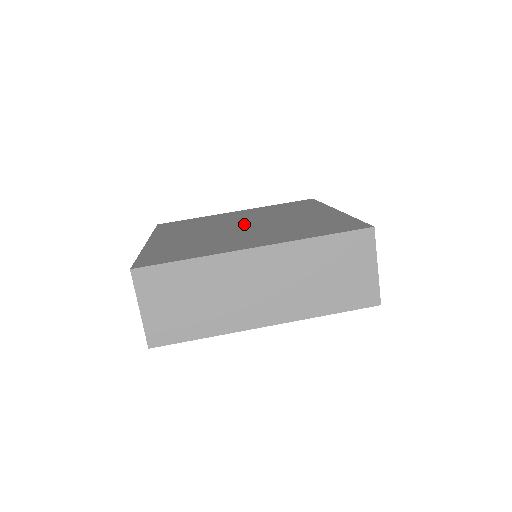
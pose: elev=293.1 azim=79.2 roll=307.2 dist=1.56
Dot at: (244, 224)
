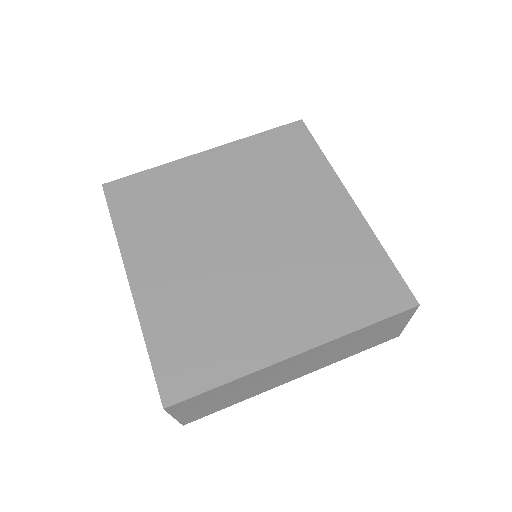
Dot at: (244, 234)
